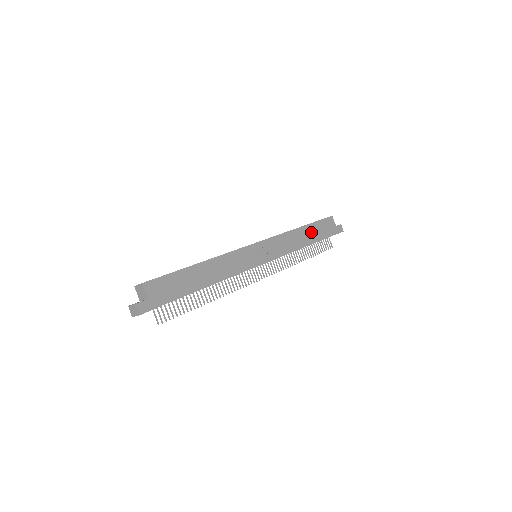
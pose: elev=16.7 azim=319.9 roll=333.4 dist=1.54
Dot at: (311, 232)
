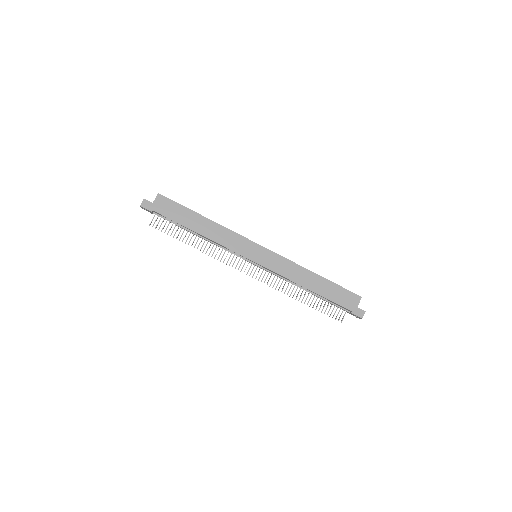
Dot at: (323, 286)
